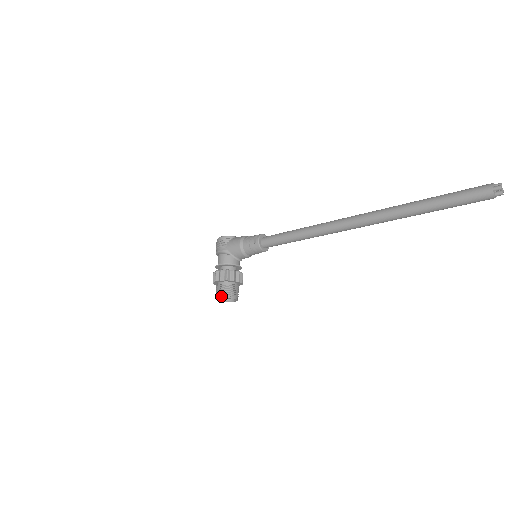
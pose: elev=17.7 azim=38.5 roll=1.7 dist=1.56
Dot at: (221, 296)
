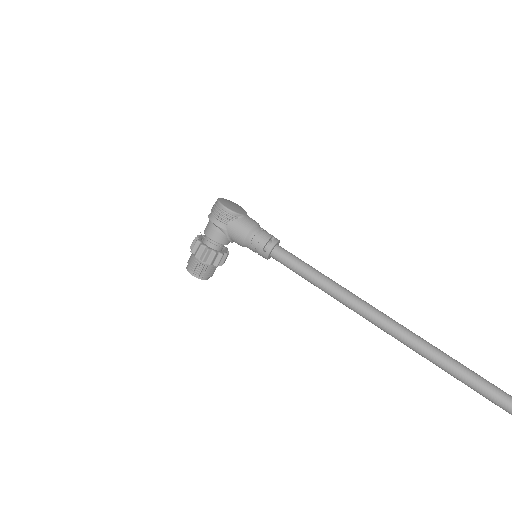
Dot at: (194, 274)
